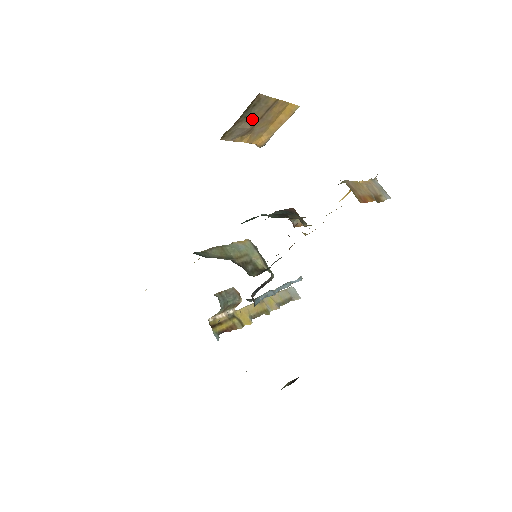
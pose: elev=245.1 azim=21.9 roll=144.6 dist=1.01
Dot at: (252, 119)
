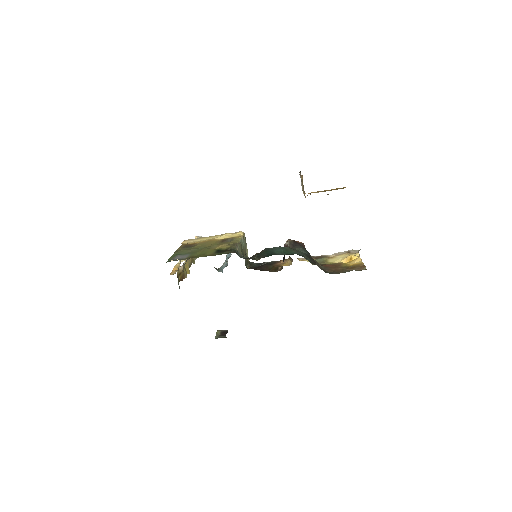
Dot at: (328, 194)
